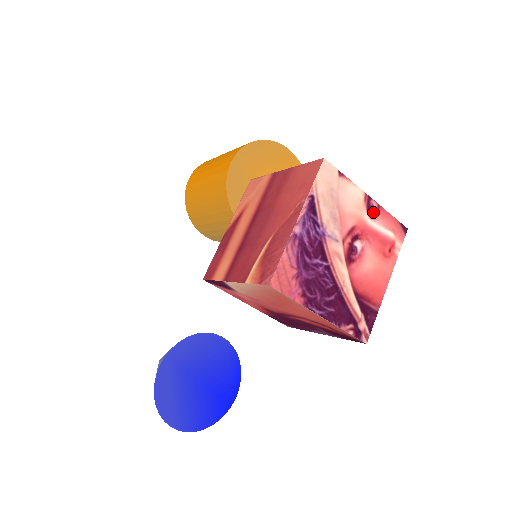
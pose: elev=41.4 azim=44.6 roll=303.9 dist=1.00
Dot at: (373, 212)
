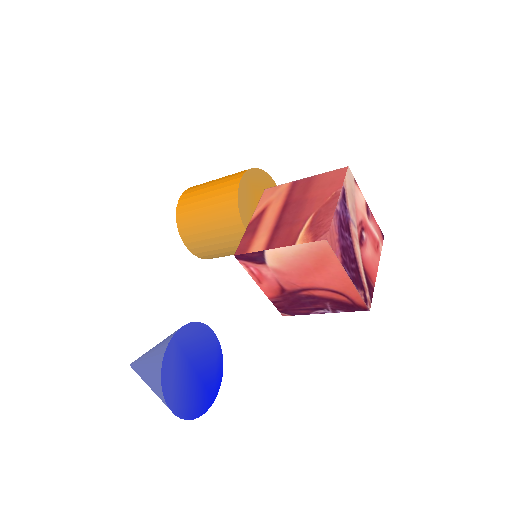
Dot at: (369, 216)
